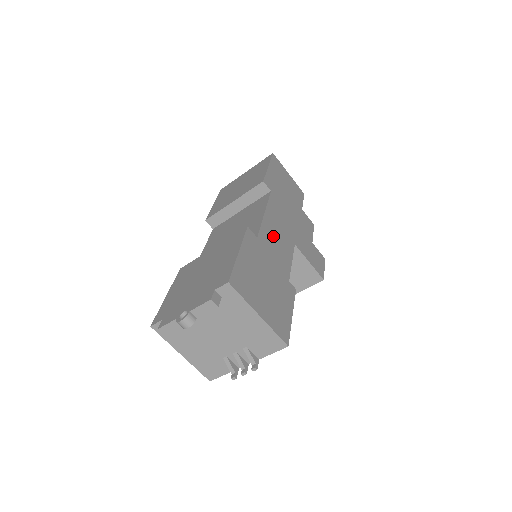
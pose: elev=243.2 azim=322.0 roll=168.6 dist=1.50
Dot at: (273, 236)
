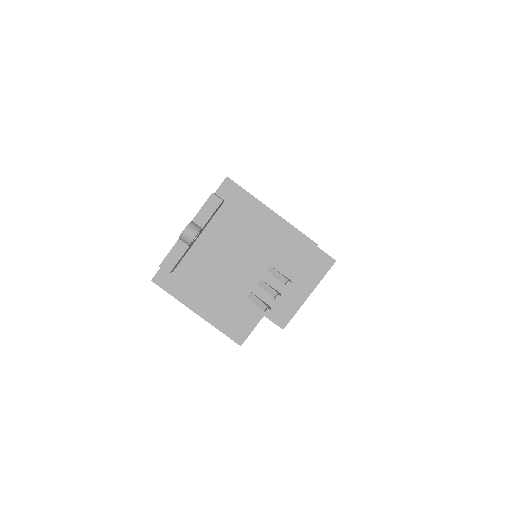
Dot at: occluded
